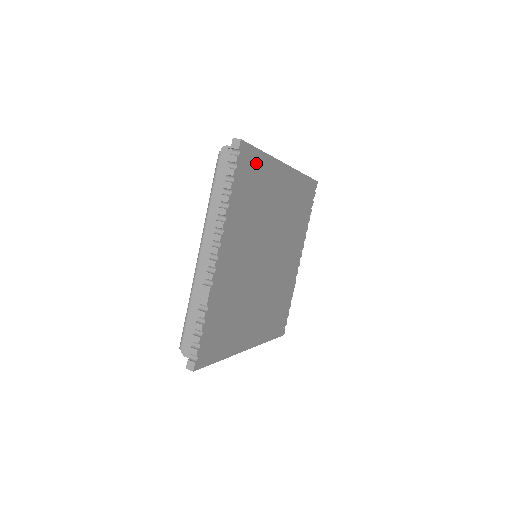
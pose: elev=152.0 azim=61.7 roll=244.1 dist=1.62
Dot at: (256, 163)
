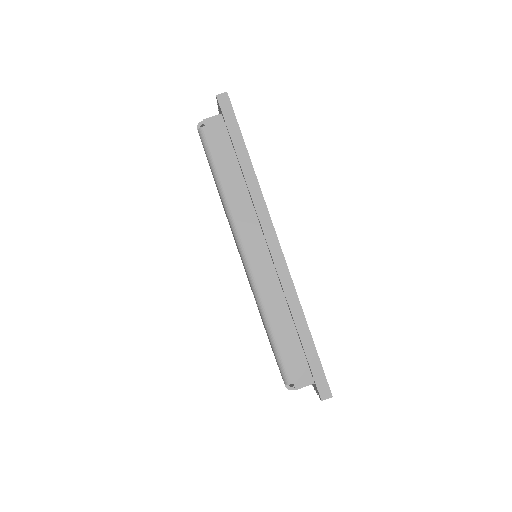
Dot at: occluded
